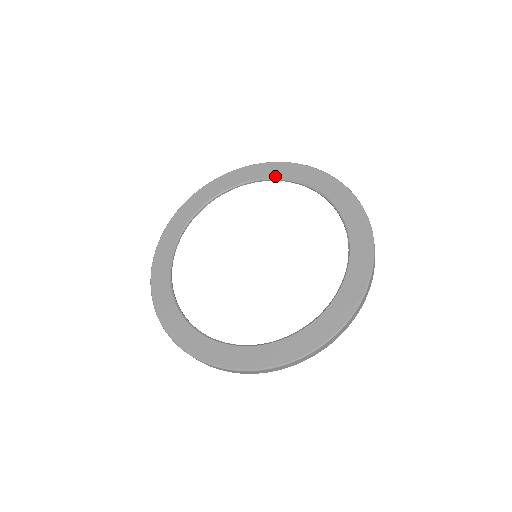
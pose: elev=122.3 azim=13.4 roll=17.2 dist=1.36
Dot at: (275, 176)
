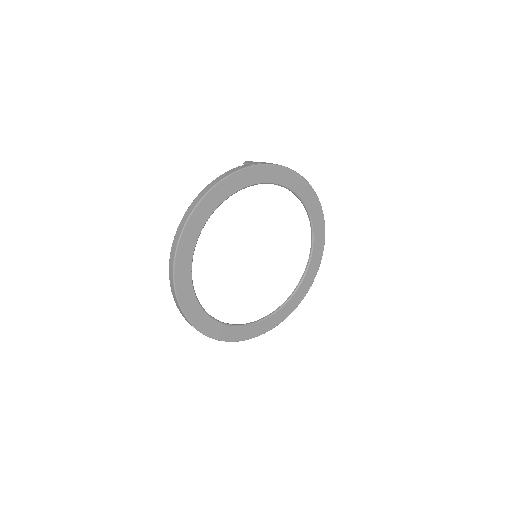
Dot at: (287, 186)
